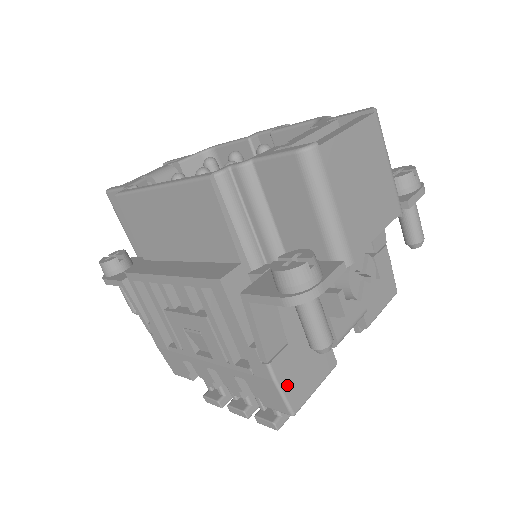
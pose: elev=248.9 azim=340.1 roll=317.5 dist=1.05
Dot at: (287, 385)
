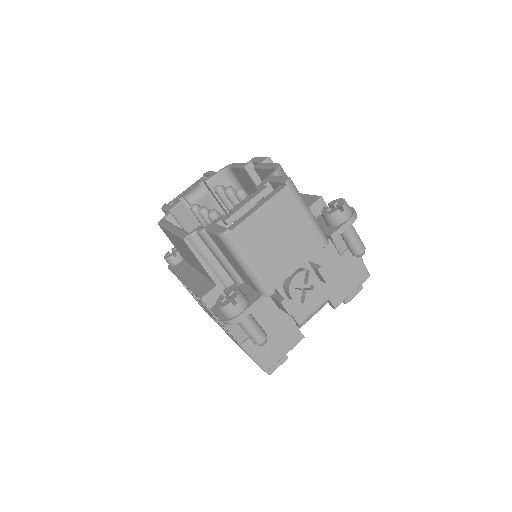
Dot at: (258, 355)
